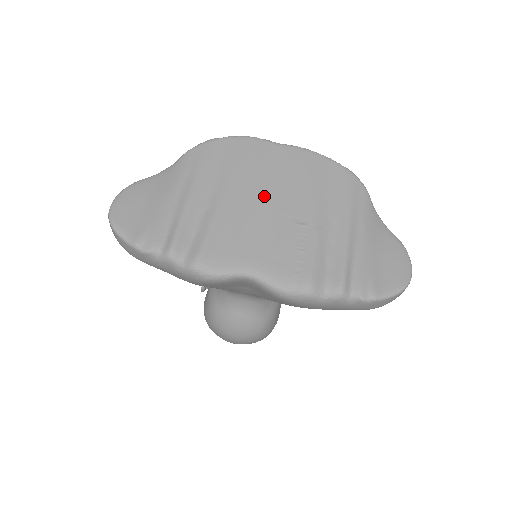
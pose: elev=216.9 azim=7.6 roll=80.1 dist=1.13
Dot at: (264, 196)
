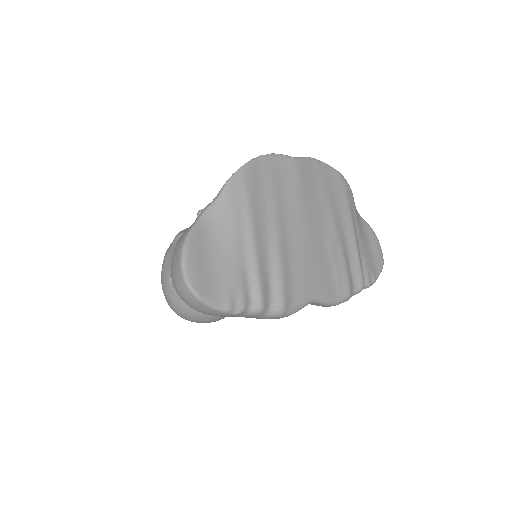
Dot at: (304, 221)
